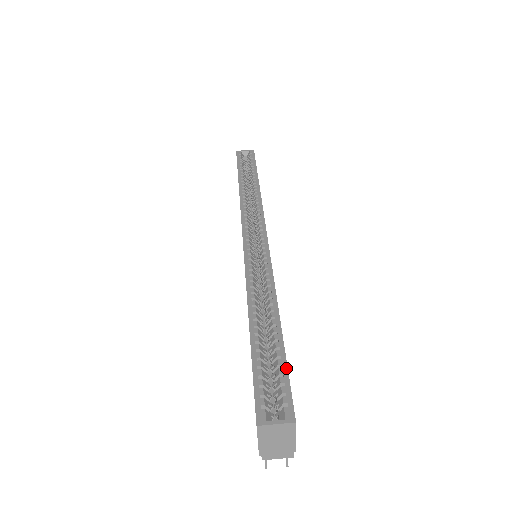
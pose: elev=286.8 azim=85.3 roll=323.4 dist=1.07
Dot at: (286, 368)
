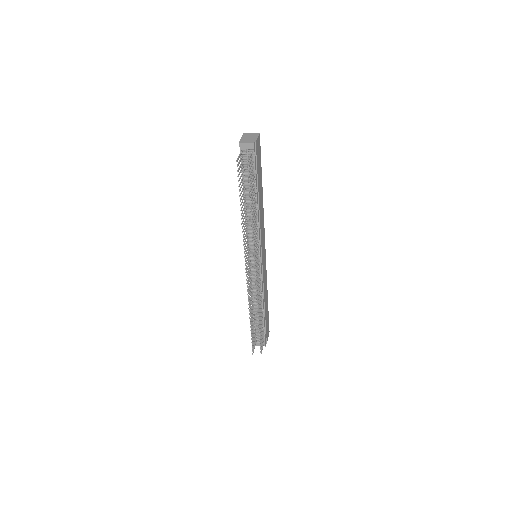
Dot at: (260, 159)
